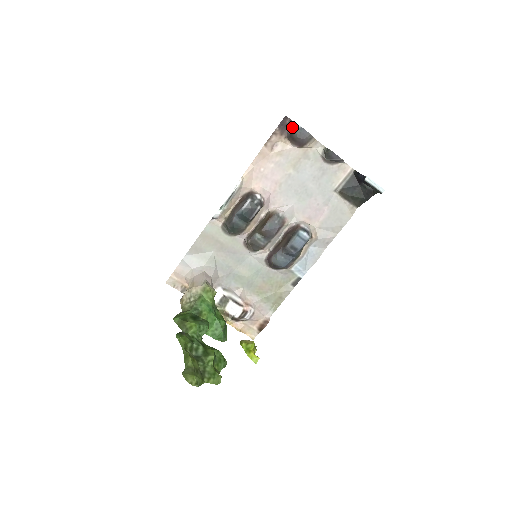
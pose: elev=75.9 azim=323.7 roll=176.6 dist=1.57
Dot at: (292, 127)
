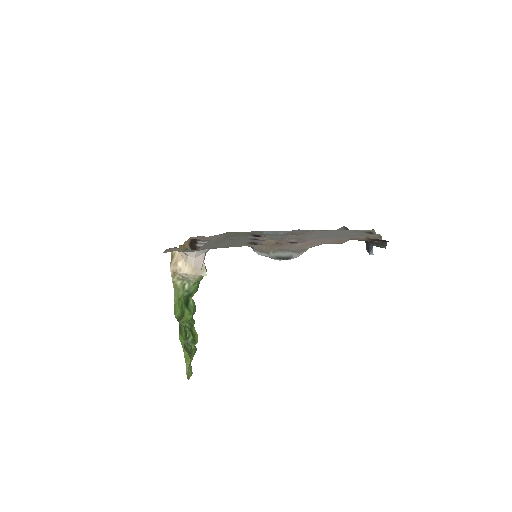
Dot at: (382, 243)
